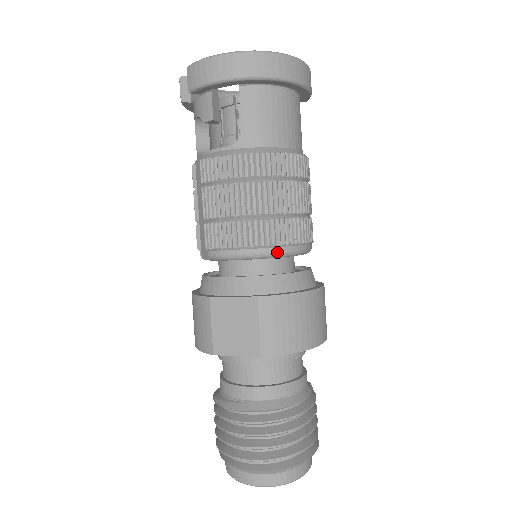
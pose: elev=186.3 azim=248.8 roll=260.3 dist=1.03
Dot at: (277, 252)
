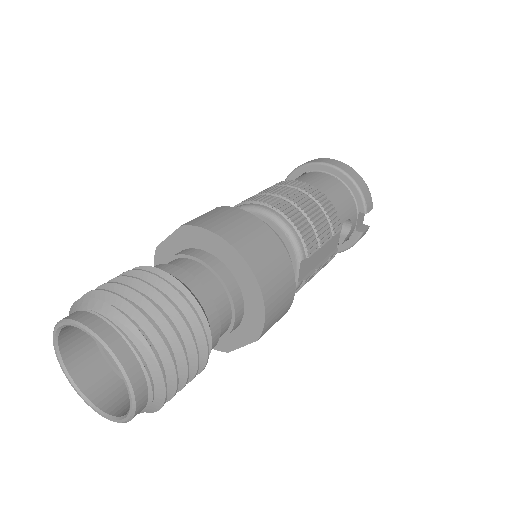
Dot at: (258, 206)
